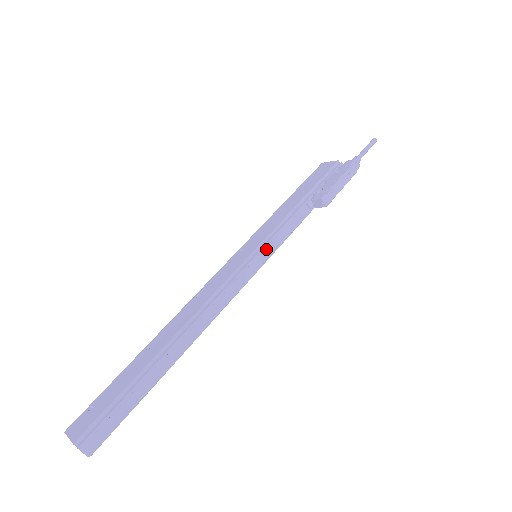
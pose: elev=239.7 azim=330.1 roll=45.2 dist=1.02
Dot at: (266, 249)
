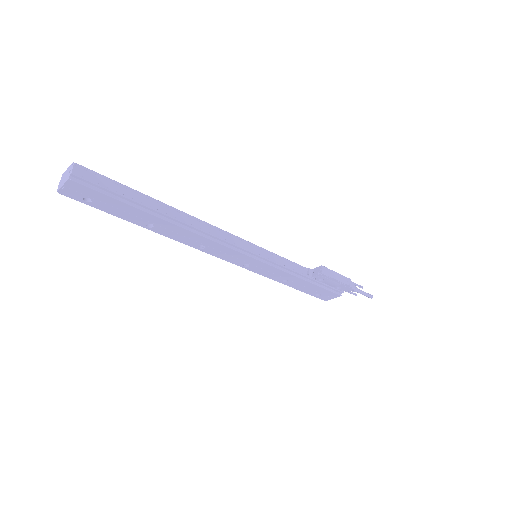
Dot at: (267, 253)
